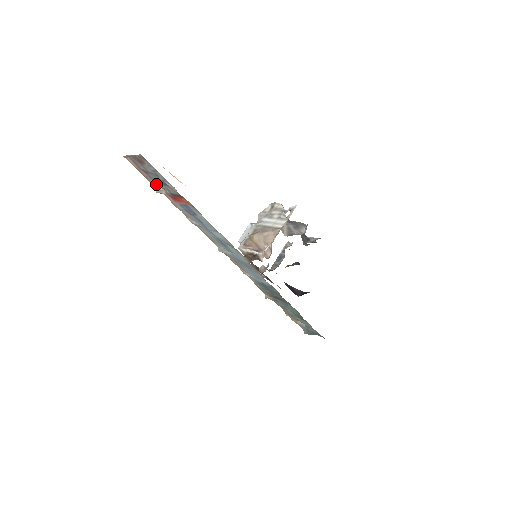
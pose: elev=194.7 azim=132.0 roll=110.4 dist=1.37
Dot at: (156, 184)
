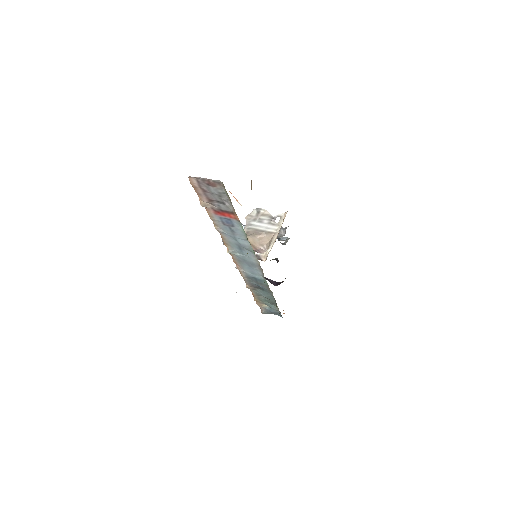
Dot at: (206, 200)
